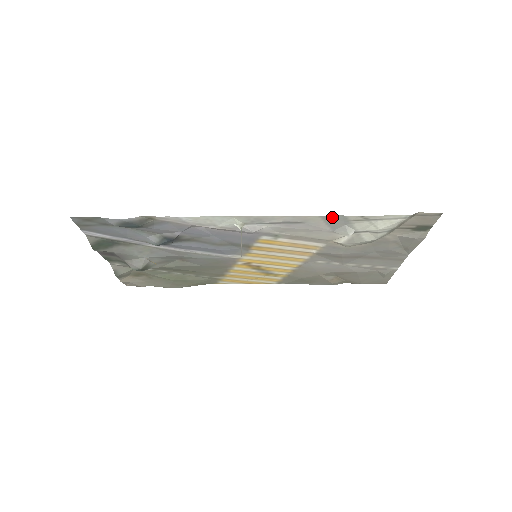
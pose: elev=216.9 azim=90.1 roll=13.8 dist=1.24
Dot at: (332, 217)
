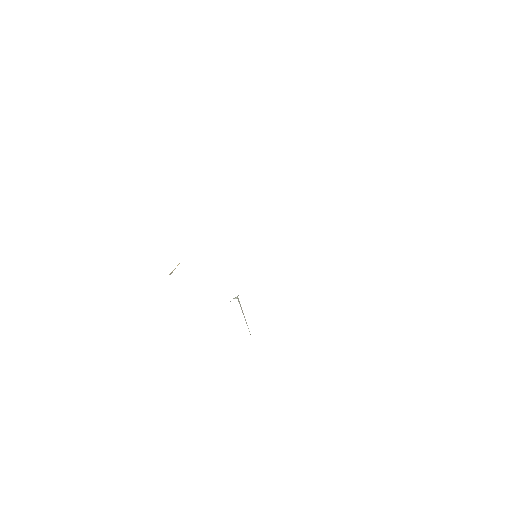
Dot at: occluded
